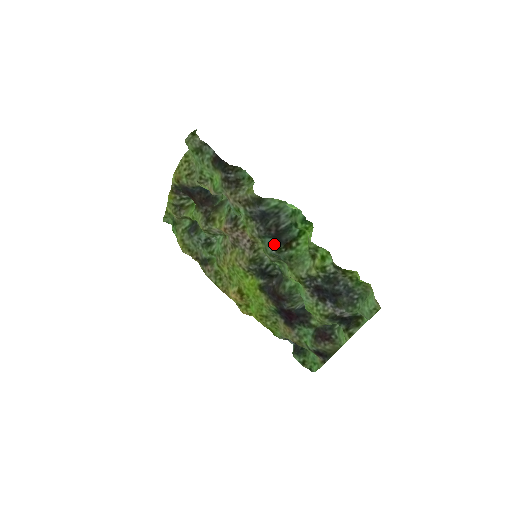
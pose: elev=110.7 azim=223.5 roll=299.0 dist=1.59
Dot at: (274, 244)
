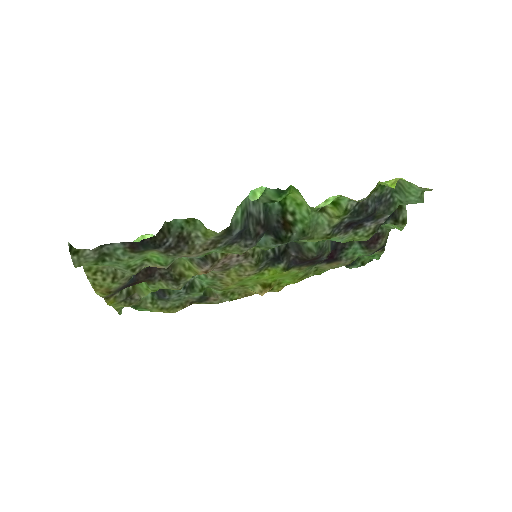
Dot at: (273, 239)
